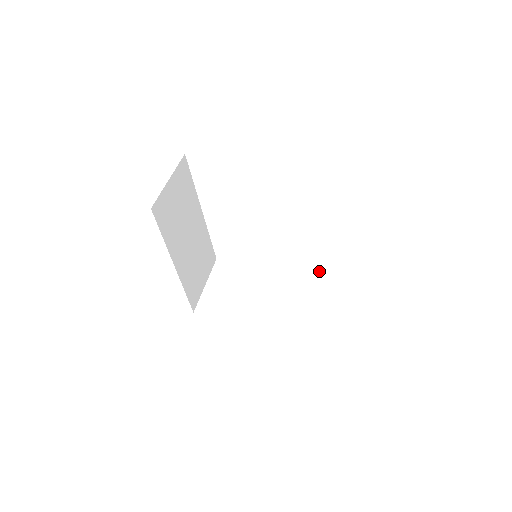
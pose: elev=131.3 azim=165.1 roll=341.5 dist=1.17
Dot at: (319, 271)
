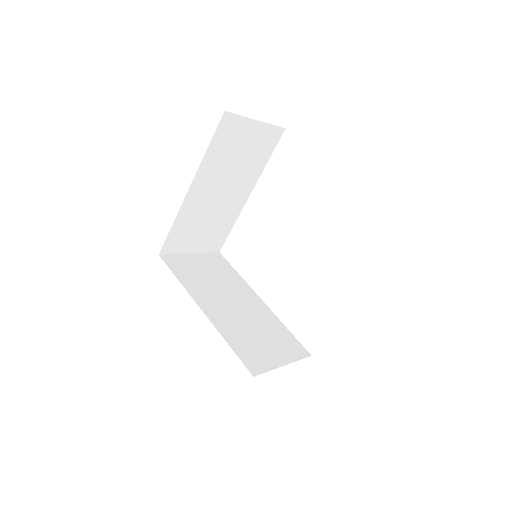
Dot at: (291, 334)
